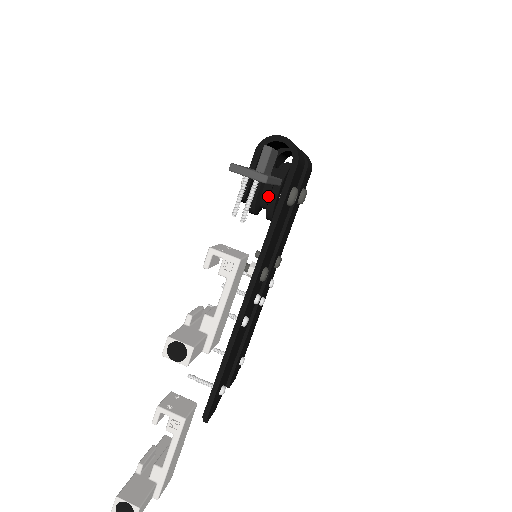
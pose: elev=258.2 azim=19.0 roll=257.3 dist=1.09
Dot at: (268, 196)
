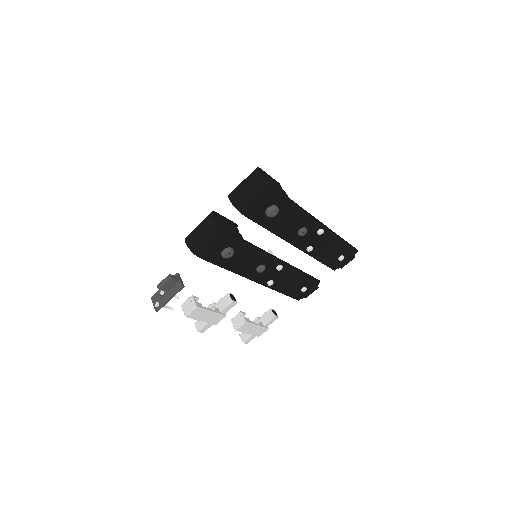
Dot at: occluded
